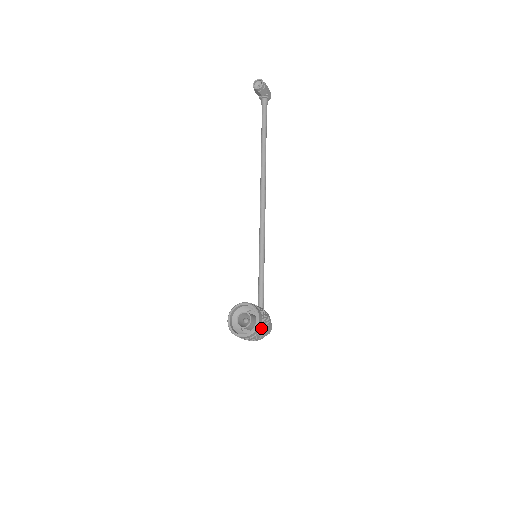
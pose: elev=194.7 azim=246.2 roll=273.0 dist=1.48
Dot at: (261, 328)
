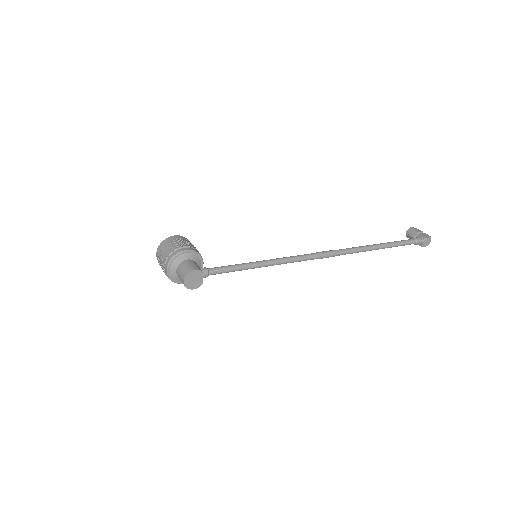
Dot at: (170, 241)
